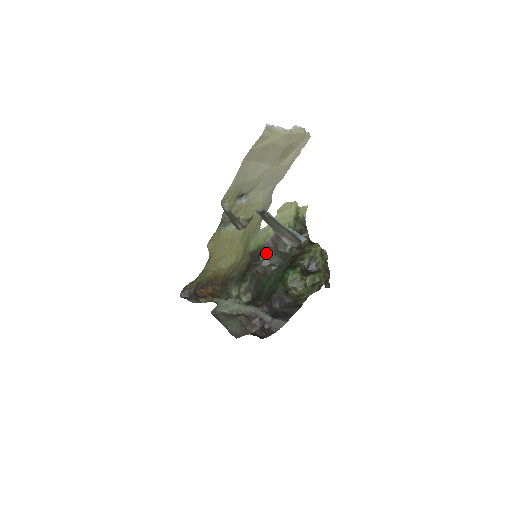
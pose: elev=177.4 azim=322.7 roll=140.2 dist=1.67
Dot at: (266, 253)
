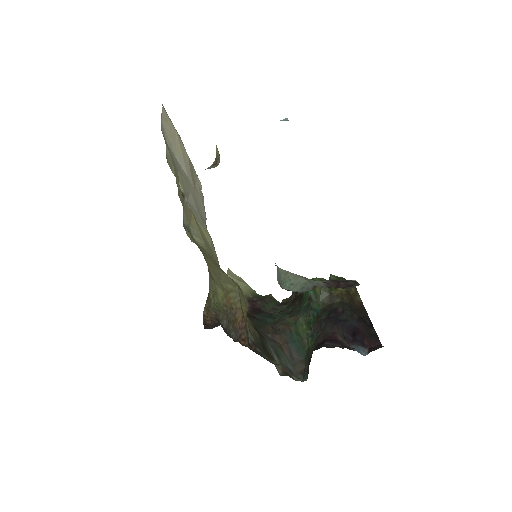
Dot at: (261, 315)
